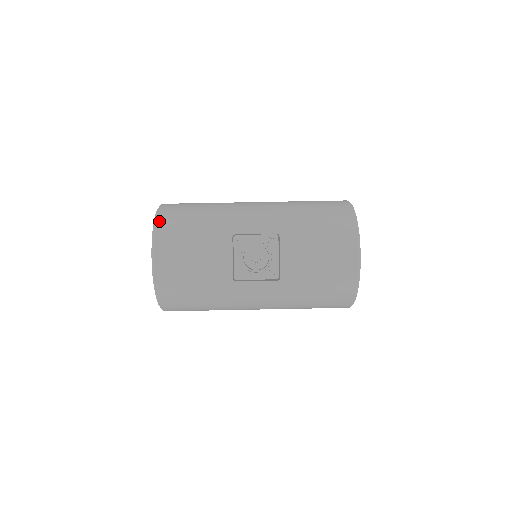
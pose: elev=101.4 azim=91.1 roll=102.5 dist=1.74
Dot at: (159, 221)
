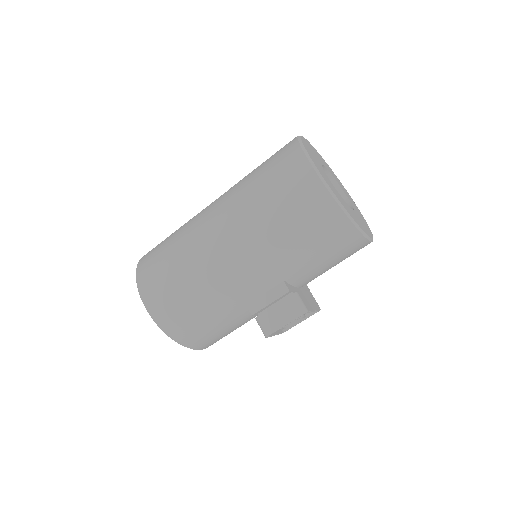
Dot at: (180, 341)
